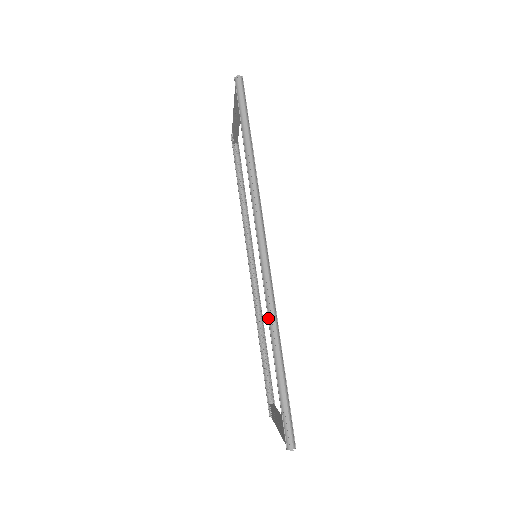
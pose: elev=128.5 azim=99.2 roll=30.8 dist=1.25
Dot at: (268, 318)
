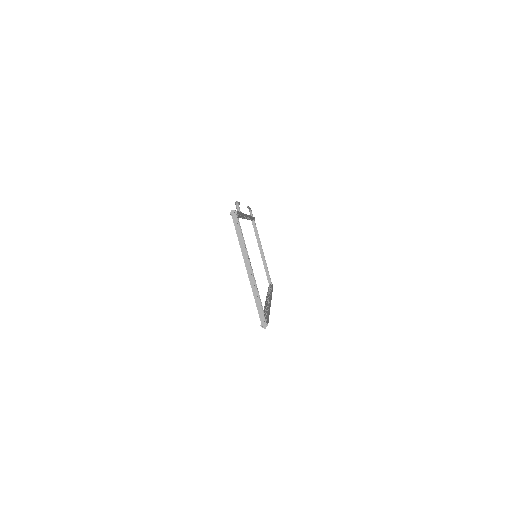
Dot at: occluded
